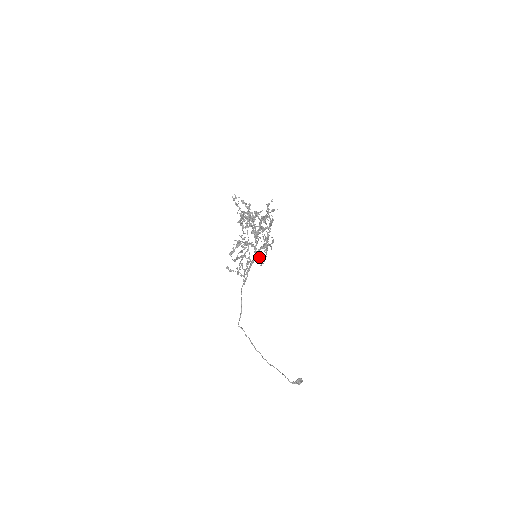
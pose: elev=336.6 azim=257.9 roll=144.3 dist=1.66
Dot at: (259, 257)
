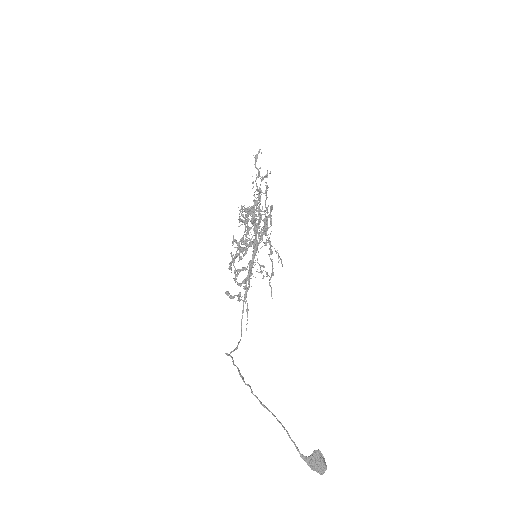
Dot at: (263, 265)
